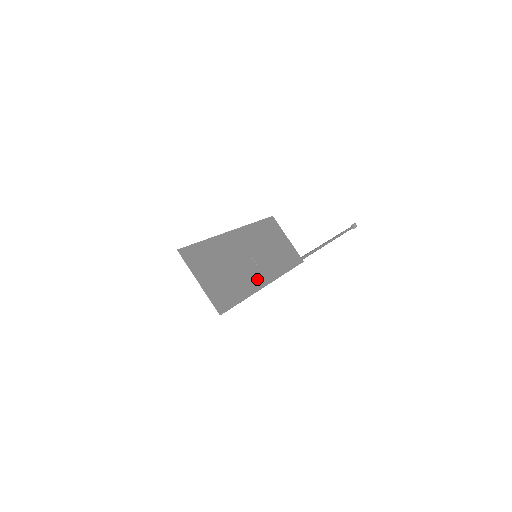
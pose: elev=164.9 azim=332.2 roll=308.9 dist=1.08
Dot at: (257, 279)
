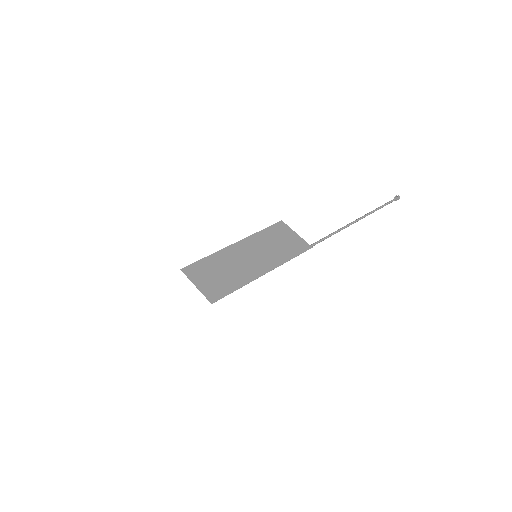
Dot at: (254, 273)
